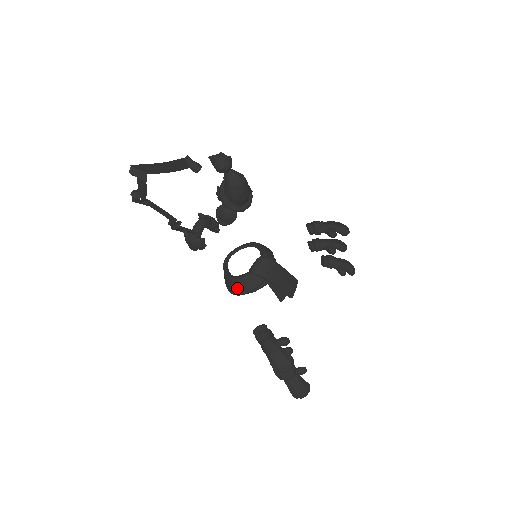
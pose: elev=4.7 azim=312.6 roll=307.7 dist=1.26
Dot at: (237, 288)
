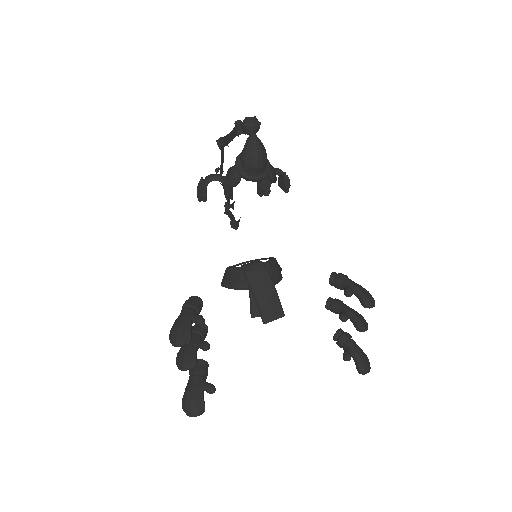
Dot at: (224, 277)
